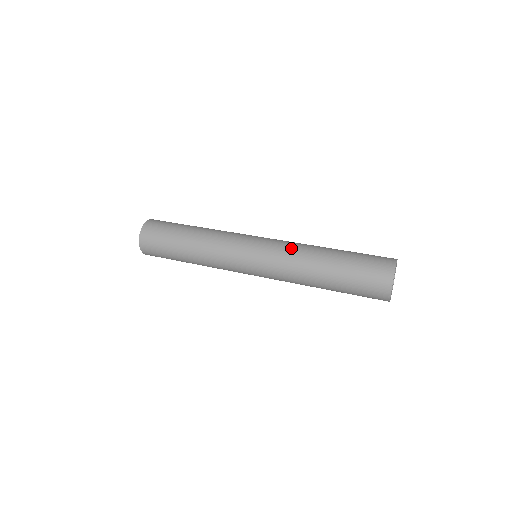
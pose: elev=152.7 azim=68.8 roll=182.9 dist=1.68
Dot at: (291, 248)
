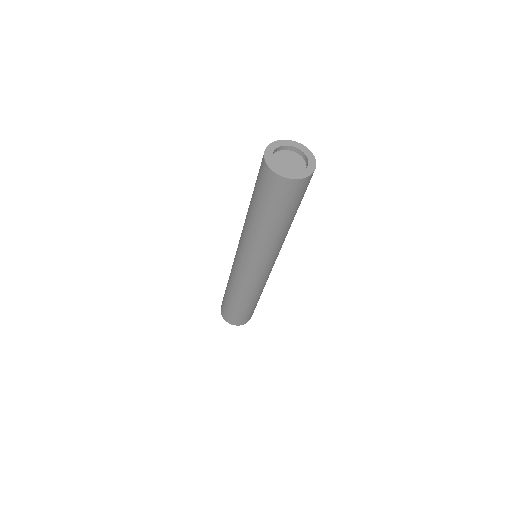
Dot at: occluded
